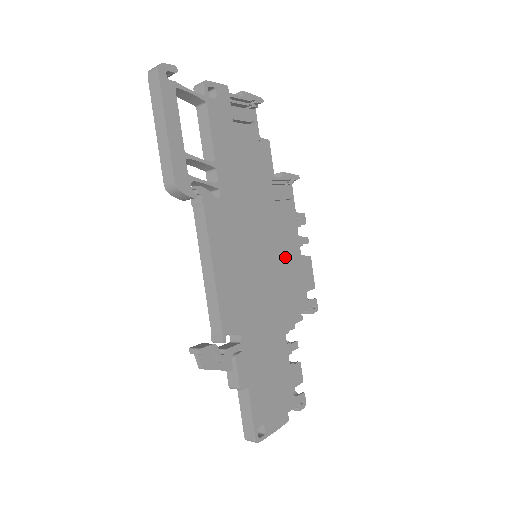
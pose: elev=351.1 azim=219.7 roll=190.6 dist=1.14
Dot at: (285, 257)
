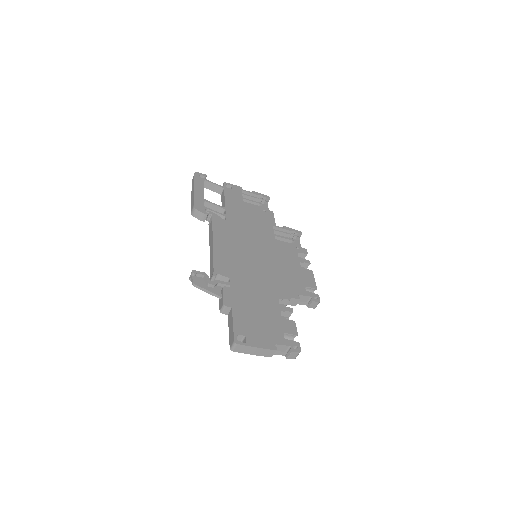
Dot at: (282, 261)
